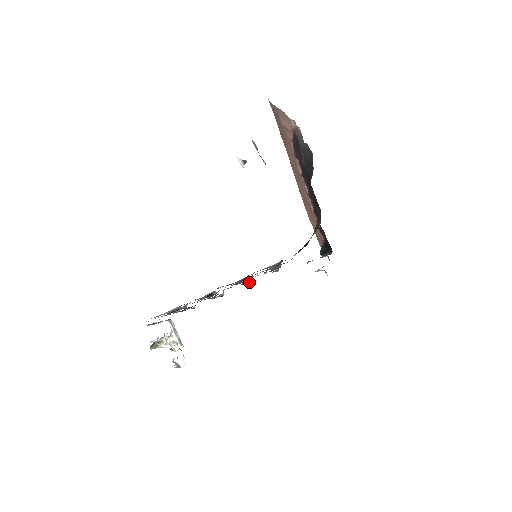
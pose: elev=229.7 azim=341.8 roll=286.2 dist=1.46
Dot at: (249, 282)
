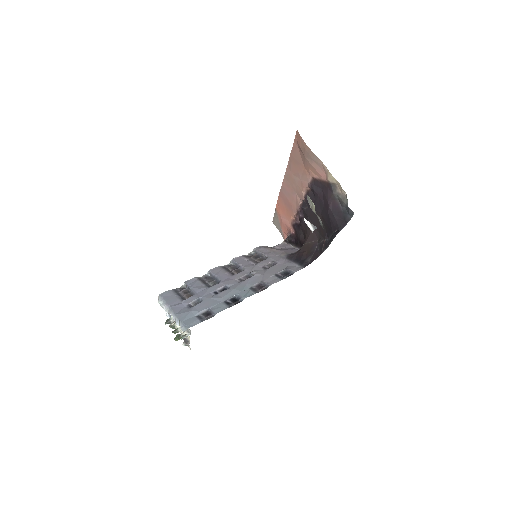
Dot at: (229, 263)
